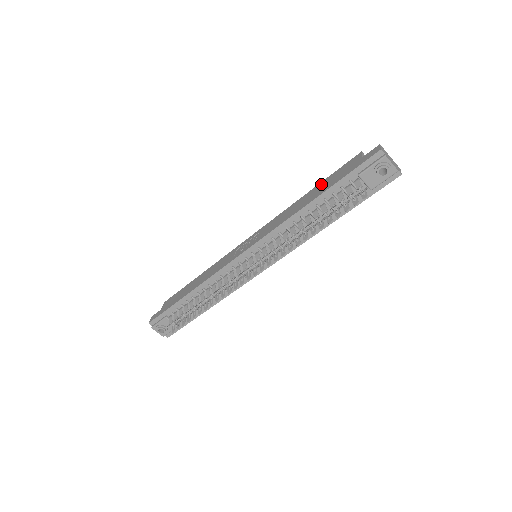
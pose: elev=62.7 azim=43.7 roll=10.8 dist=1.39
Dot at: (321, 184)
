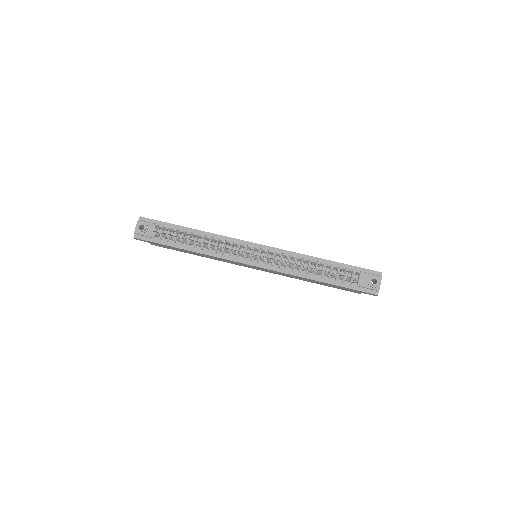
Dot at: occluded
